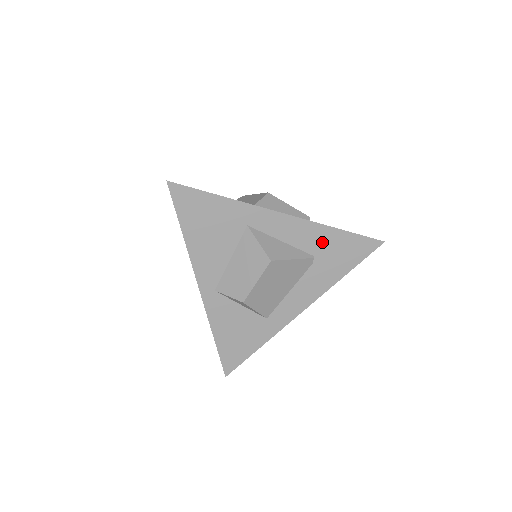
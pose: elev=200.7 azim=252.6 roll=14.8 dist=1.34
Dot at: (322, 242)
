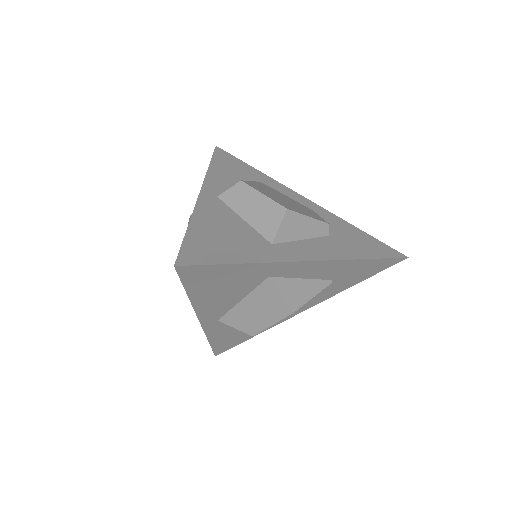
Dot at: (345, 270)
